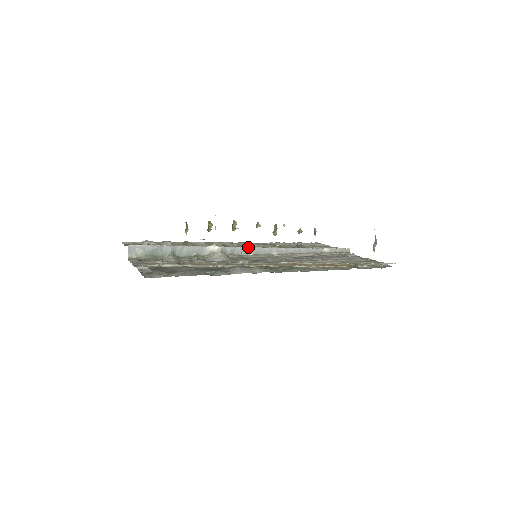
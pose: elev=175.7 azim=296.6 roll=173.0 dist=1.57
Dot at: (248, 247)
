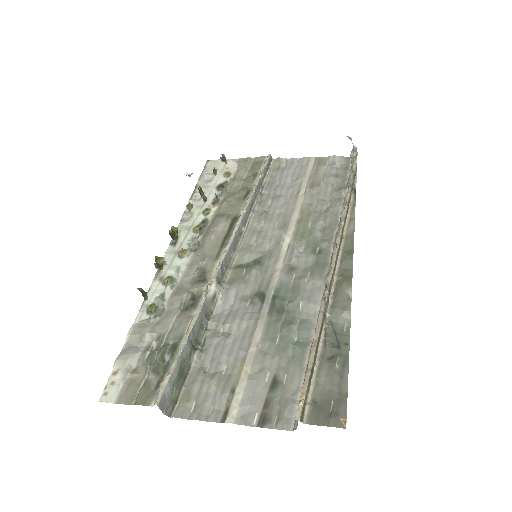
Dot at: (227, 250)
